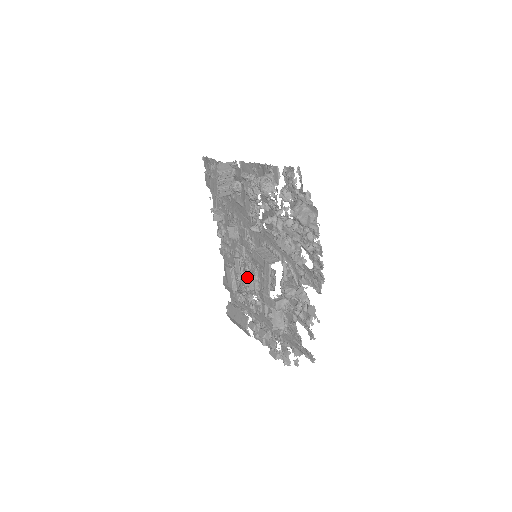
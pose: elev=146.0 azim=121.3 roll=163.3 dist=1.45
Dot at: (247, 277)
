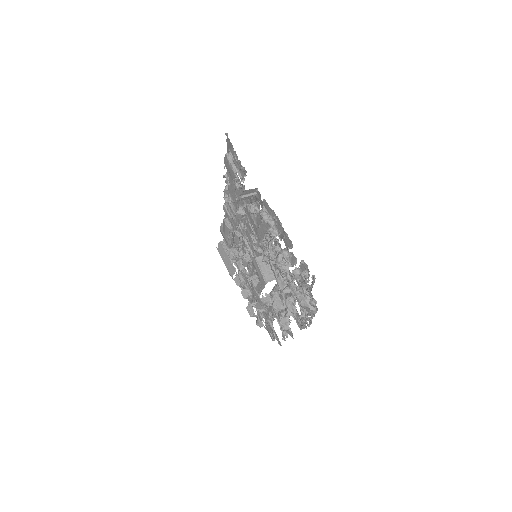
Dot at: (243, 258)
